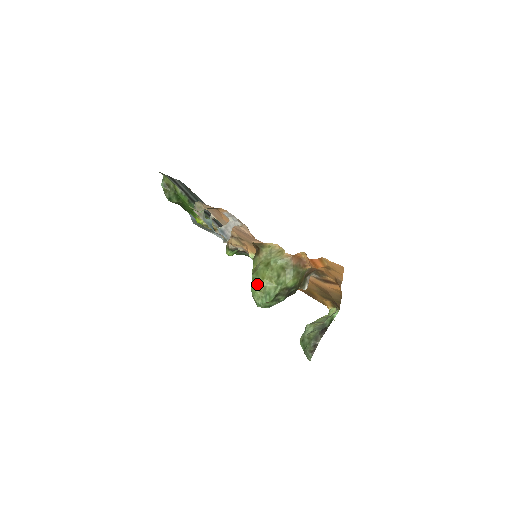
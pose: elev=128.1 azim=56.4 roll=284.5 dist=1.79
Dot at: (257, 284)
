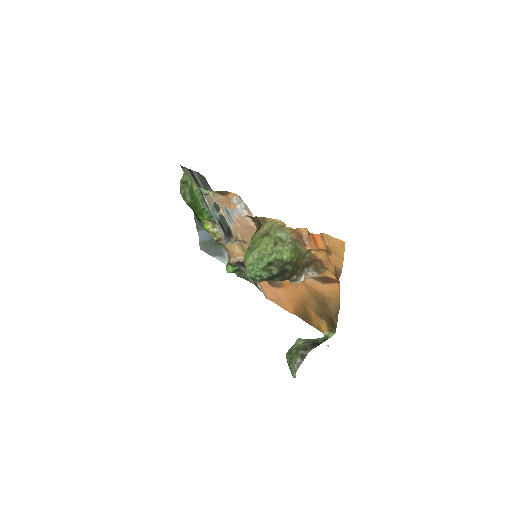
Dot at: (252, 250)
